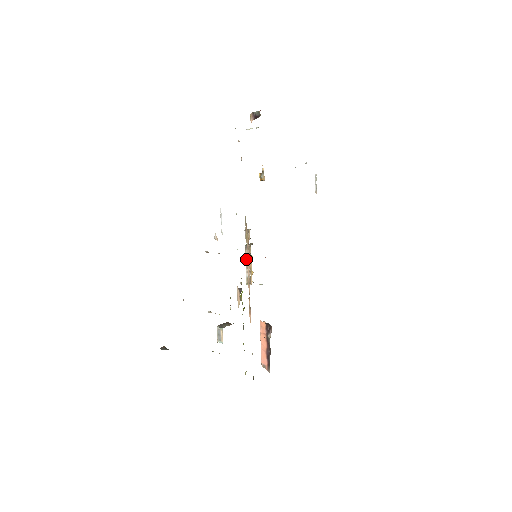
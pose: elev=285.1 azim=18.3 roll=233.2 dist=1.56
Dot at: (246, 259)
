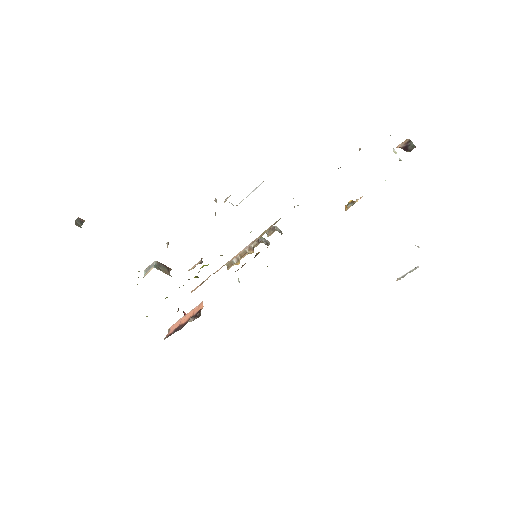
Dot at: occluded
